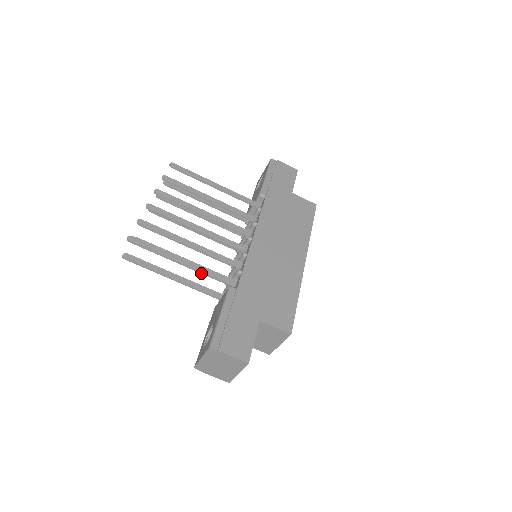
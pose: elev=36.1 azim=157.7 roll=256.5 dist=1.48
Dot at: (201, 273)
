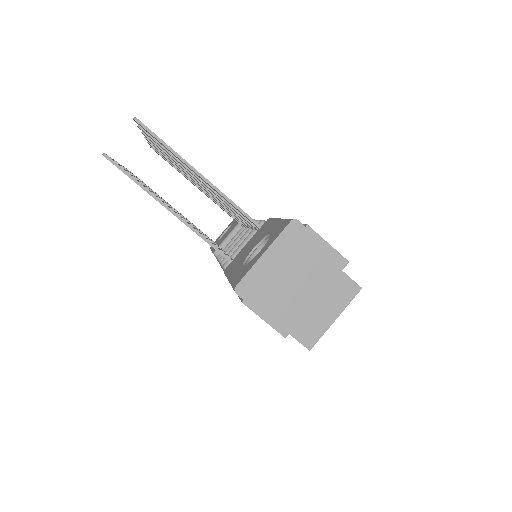
Dot at: (226, 199)
